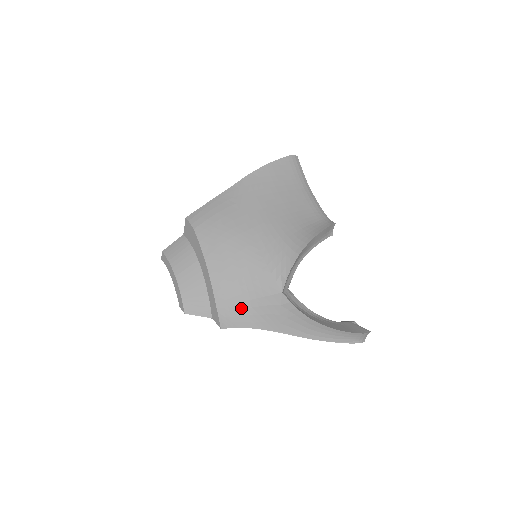
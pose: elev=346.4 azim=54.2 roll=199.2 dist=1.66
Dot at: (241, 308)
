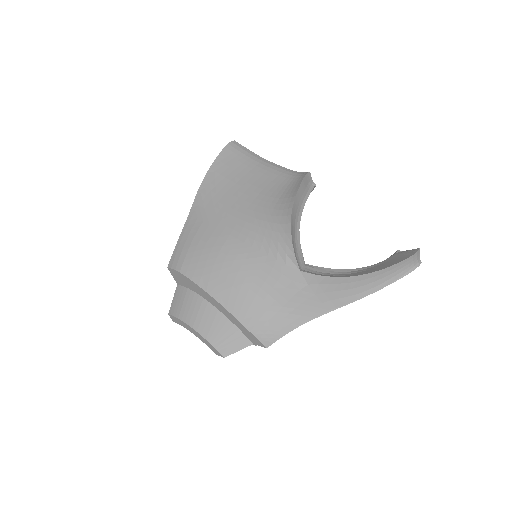
Dot at: (272, 314)
